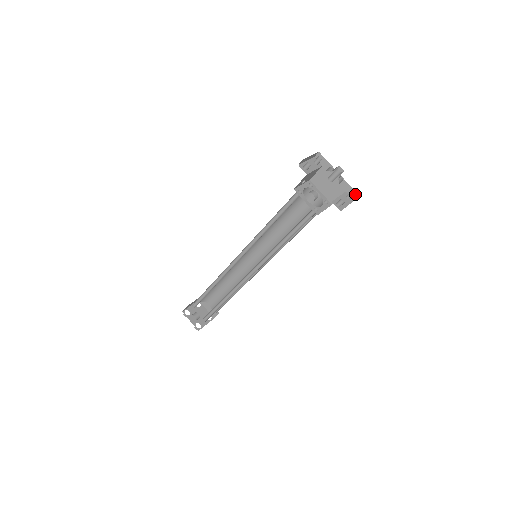
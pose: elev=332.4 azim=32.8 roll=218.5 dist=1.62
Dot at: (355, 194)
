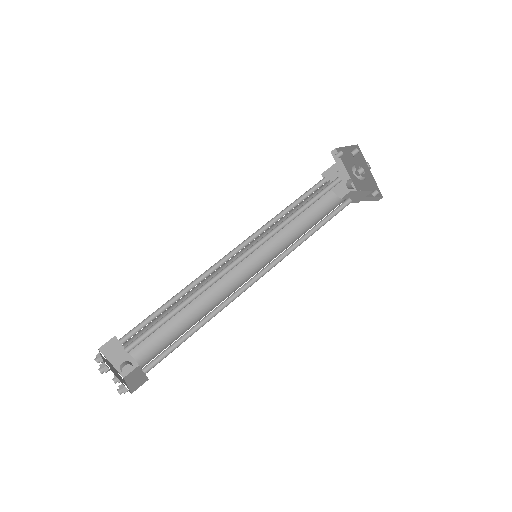
Dot at: occluded
